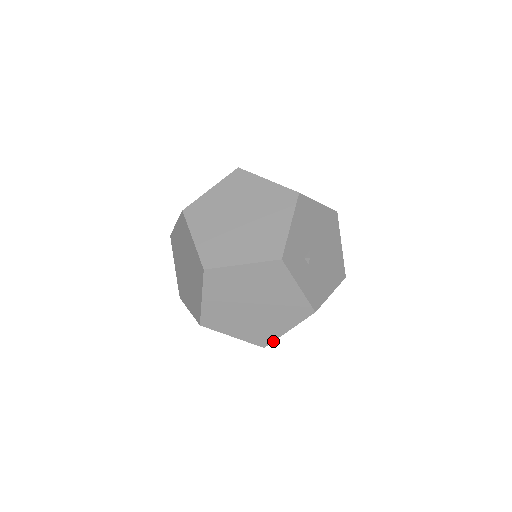
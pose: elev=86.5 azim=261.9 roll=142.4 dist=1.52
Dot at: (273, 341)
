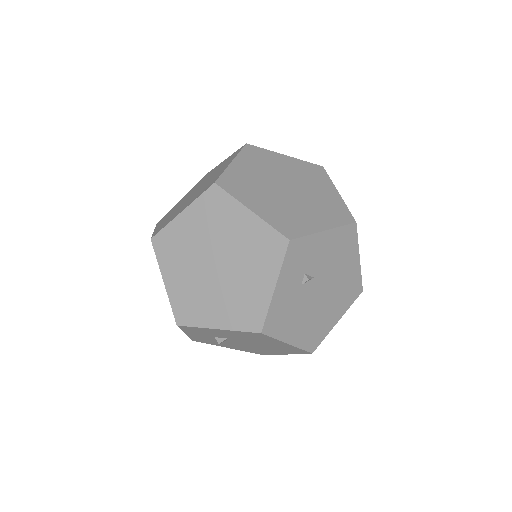
Dot at: (192, 326)
